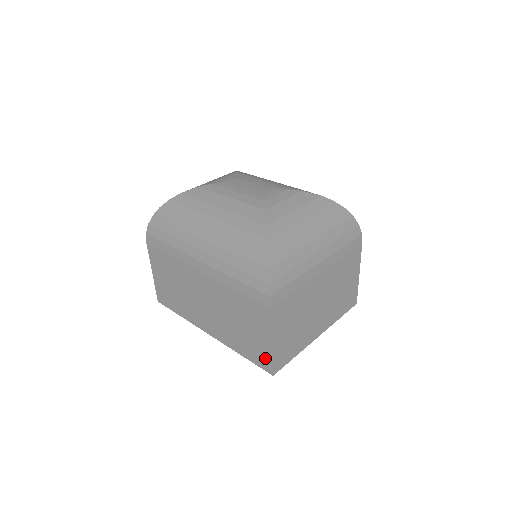
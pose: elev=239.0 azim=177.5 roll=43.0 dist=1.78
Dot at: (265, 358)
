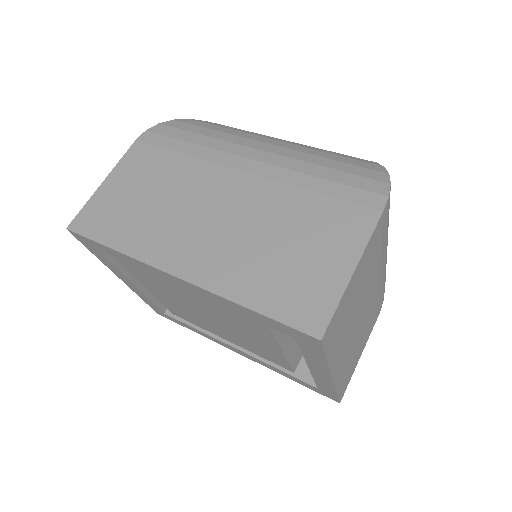
Dot at: (318, 303)
